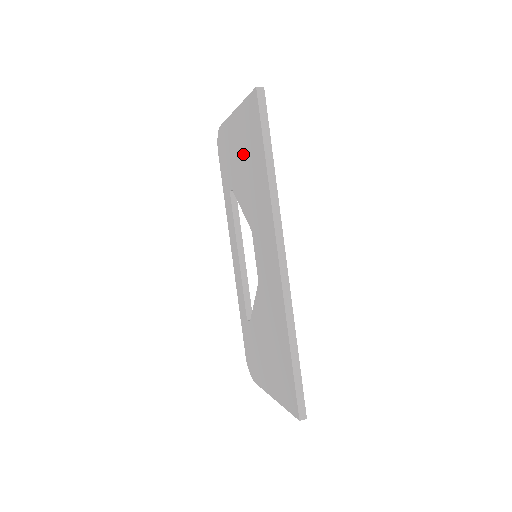
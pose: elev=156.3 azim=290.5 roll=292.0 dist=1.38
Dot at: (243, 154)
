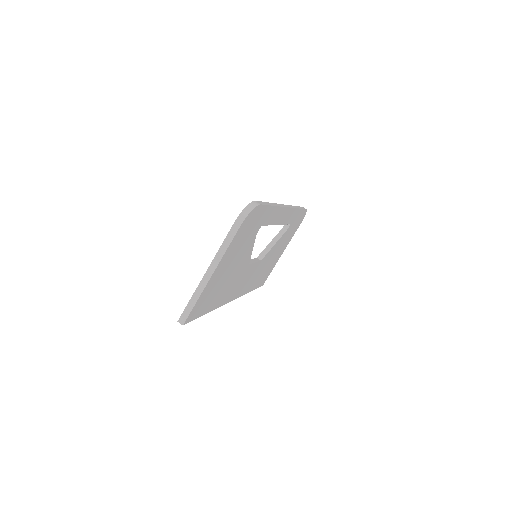
Dot at: occluded
